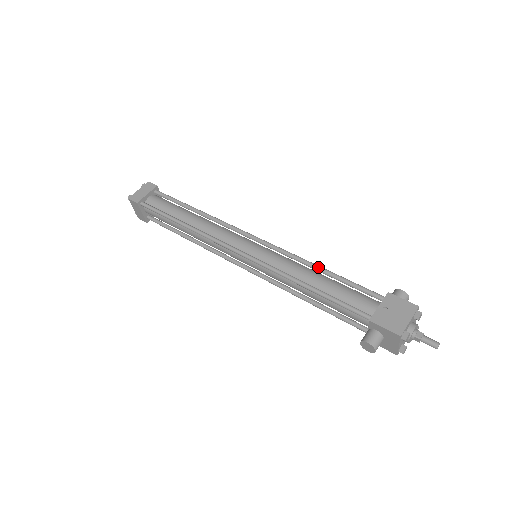
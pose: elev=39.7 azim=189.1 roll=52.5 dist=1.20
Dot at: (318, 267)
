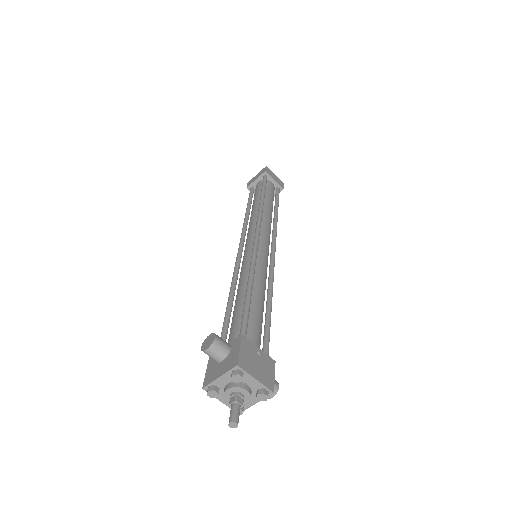
Dot at: (271, 299)
